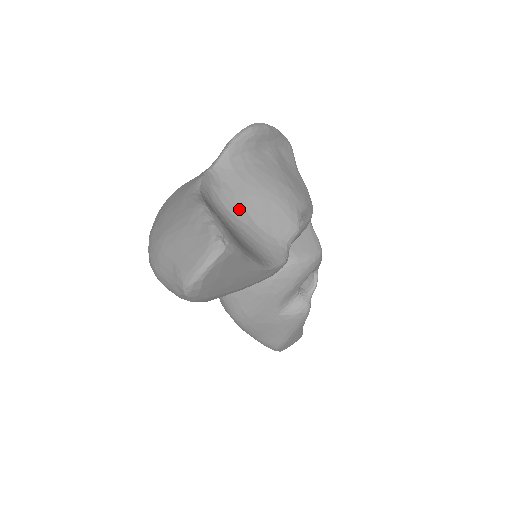
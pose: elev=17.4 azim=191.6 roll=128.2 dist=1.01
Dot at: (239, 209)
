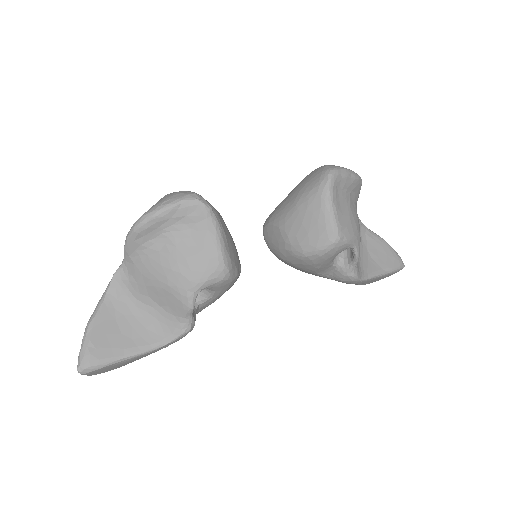
Dot at: (143, 296)
